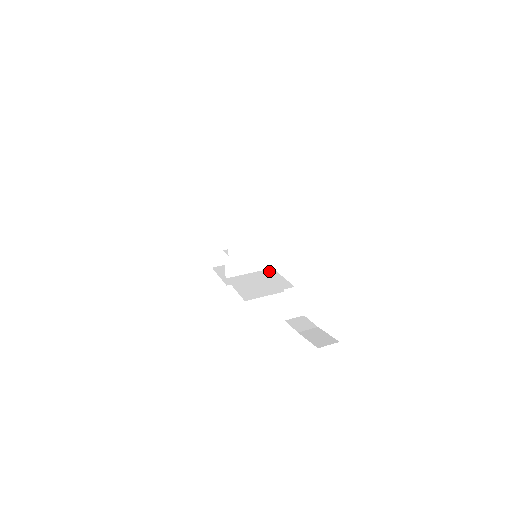
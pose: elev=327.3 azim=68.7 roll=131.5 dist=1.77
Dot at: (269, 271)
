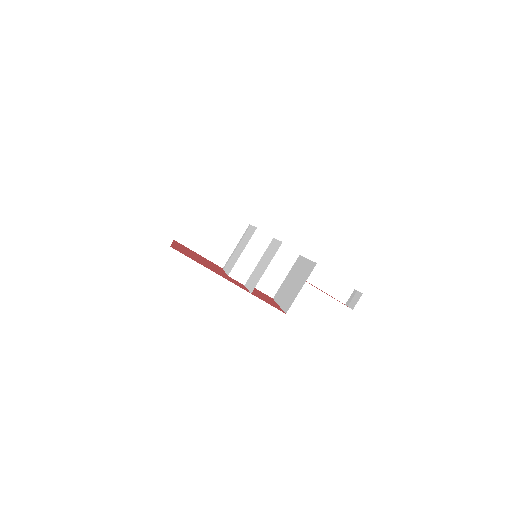
Dot at: occluded
